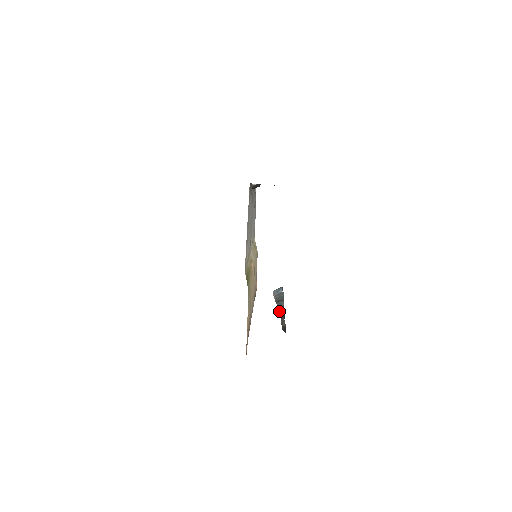
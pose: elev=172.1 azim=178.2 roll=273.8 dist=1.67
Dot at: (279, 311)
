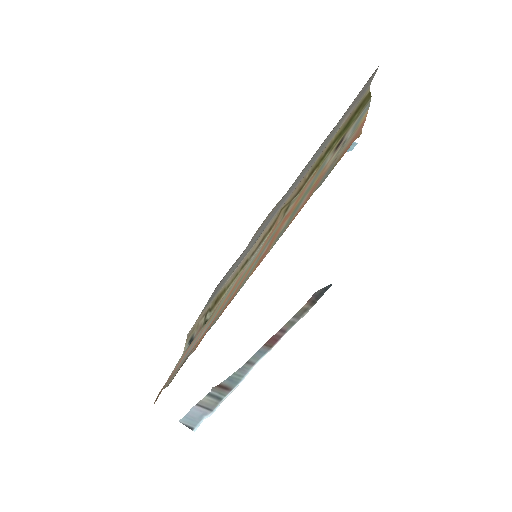
Dot at: occluded
